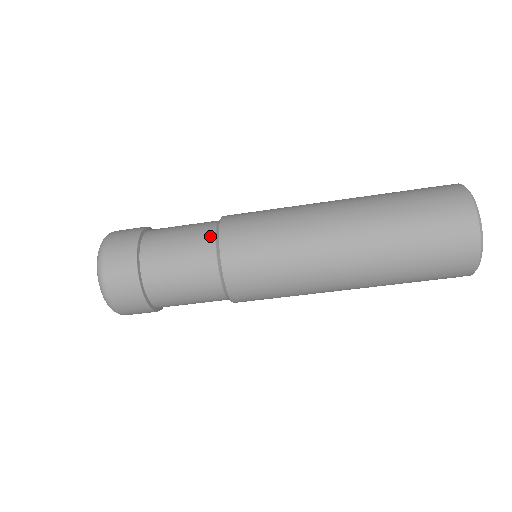
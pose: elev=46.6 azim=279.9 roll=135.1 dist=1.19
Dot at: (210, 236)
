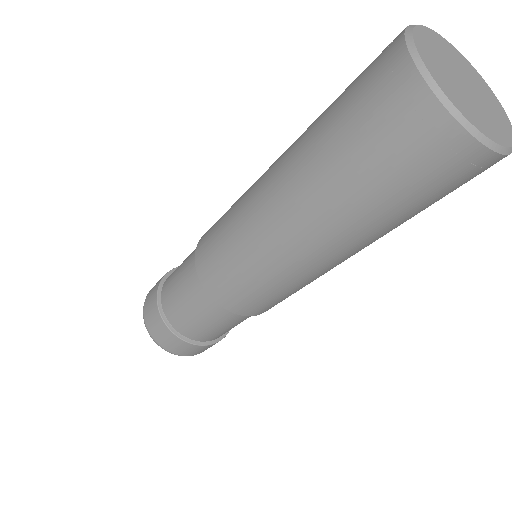
Dot at: (195, 278)
